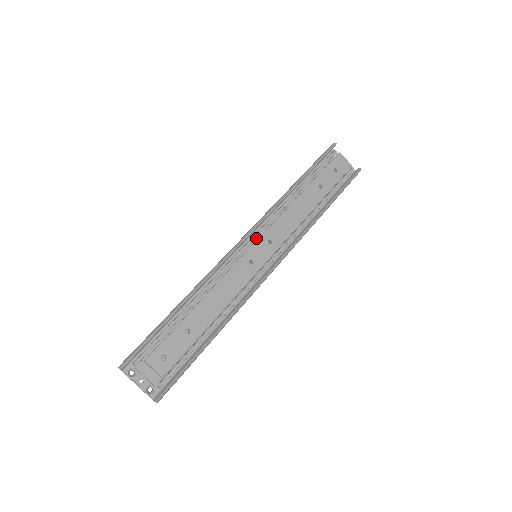
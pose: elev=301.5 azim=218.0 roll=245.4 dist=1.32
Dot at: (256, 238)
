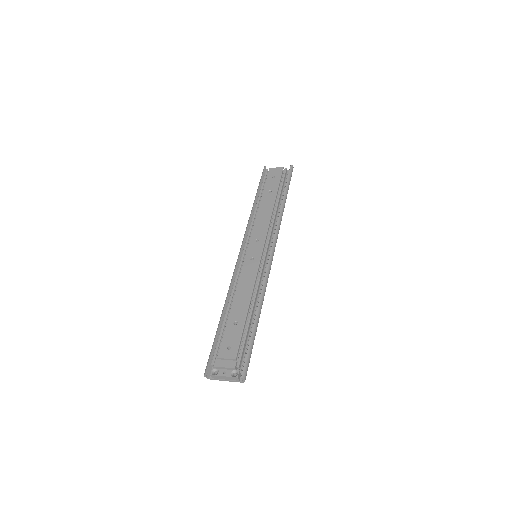
Dot at: occluded
